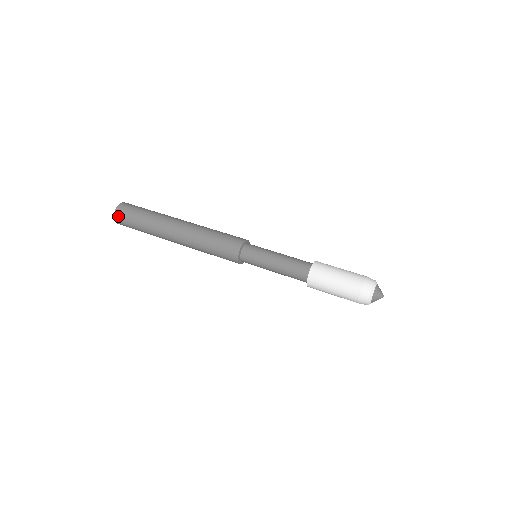
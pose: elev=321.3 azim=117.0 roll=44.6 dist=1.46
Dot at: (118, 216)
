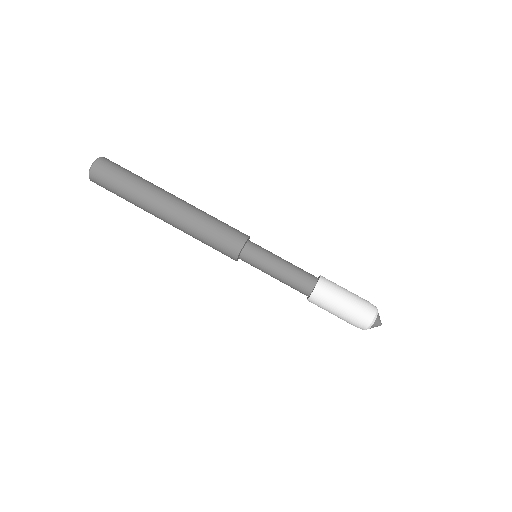
Dot at: (95, 182)
